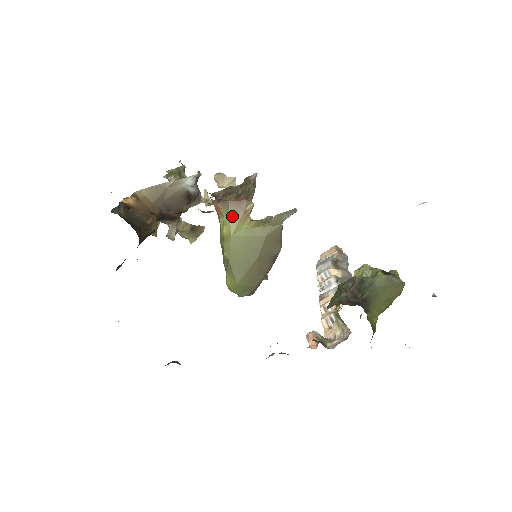
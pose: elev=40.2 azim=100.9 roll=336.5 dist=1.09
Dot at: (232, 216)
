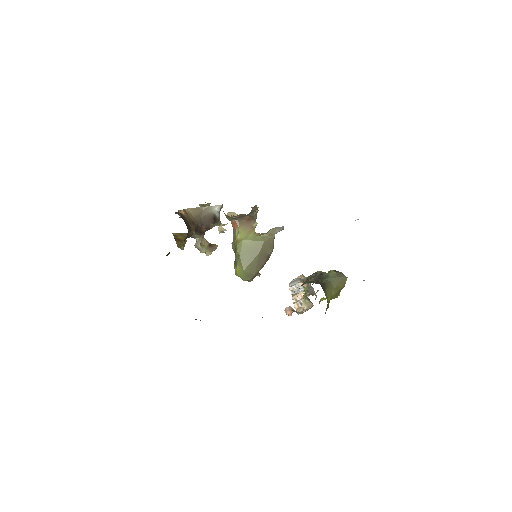
Dot at: (244, 228)
